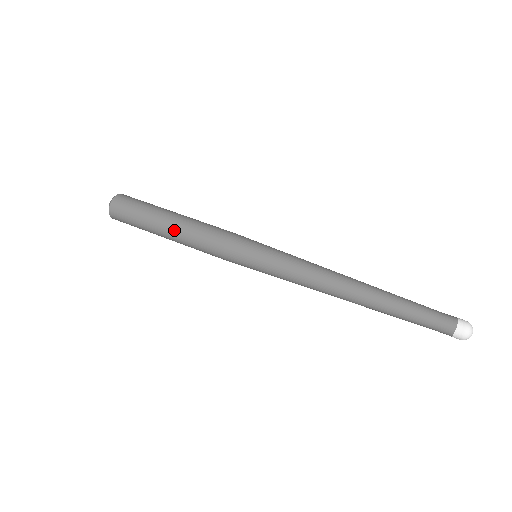
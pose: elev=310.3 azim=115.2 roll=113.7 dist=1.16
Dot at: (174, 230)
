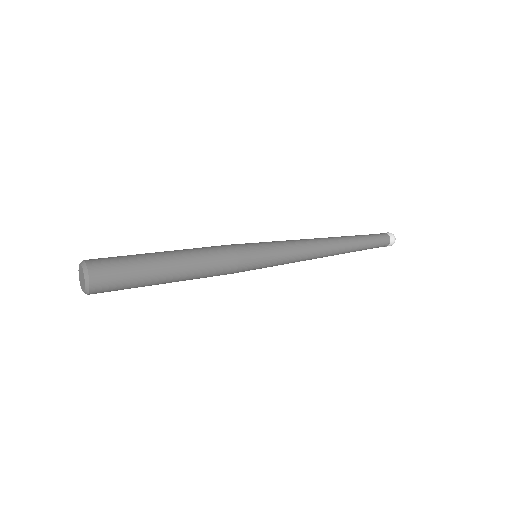
Dot at: (183, 266)
